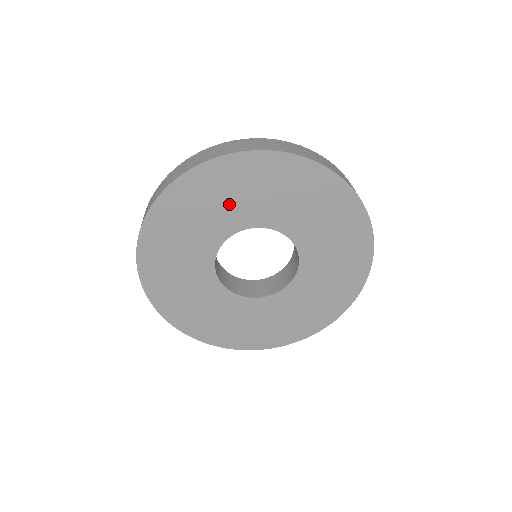
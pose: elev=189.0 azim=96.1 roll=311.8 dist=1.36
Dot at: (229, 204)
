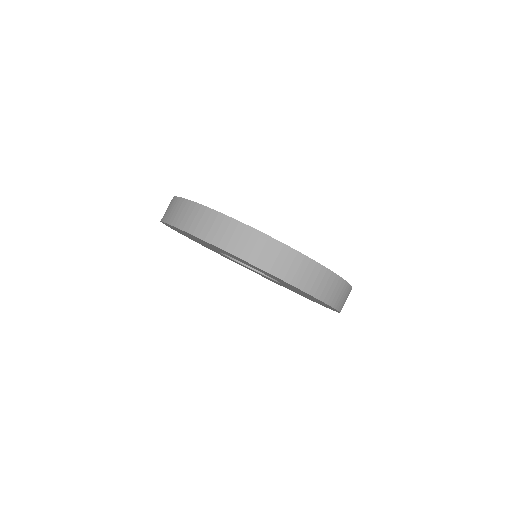
Dot at: (197, 240)
